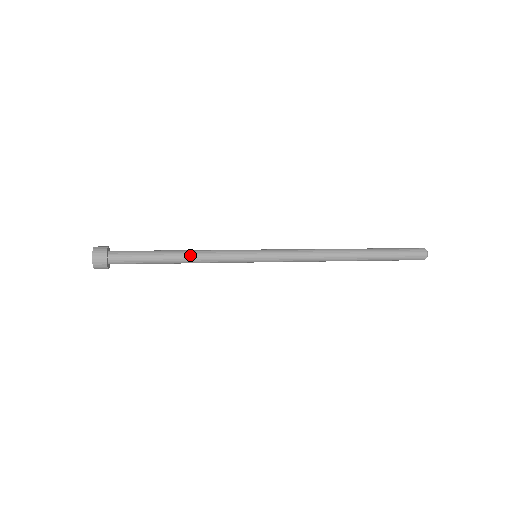
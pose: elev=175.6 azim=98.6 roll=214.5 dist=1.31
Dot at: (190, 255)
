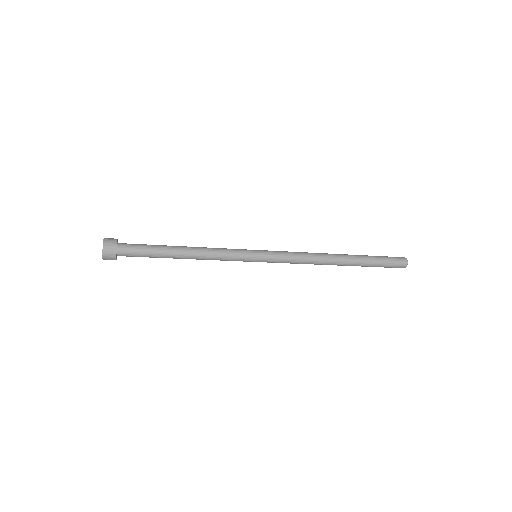
Dot at: (195, 247)
